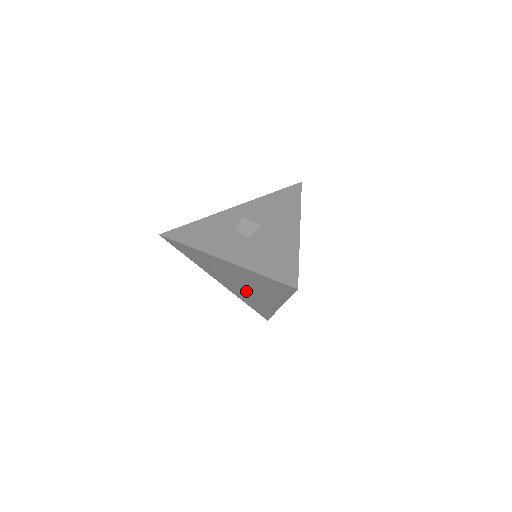
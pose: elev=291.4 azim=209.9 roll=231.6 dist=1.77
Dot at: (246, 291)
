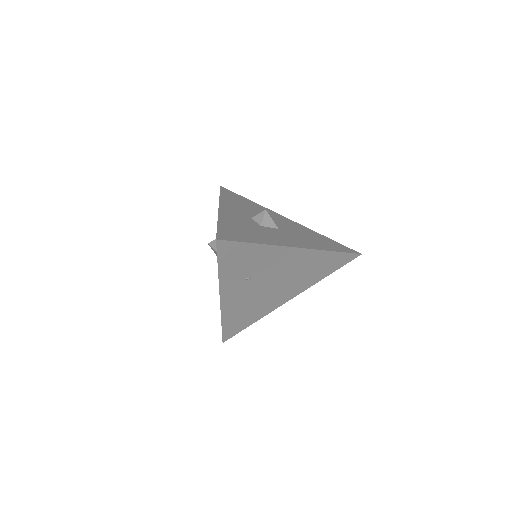
Dot at: (262, 295)
